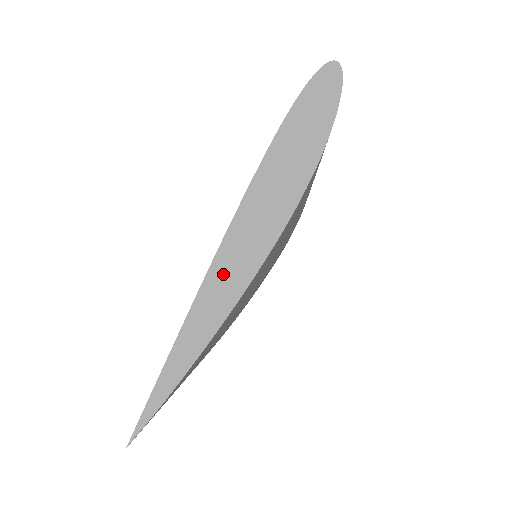
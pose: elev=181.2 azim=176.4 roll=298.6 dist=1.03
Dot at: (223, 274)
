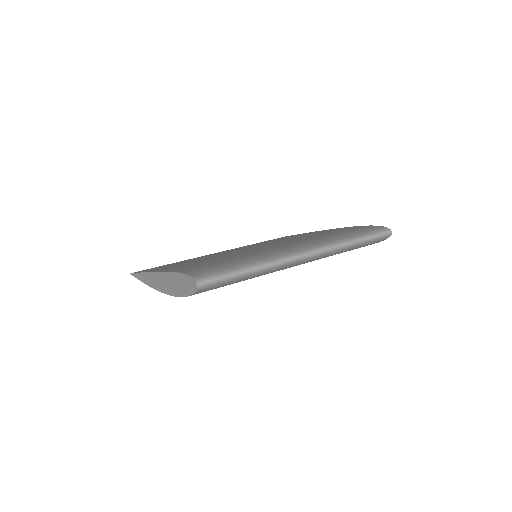
Dot at: (154, 278)
